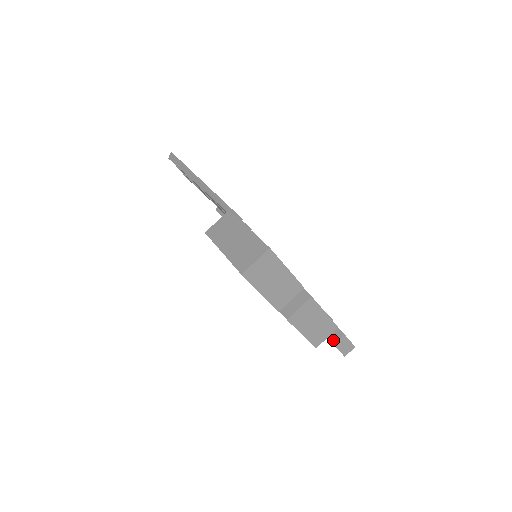
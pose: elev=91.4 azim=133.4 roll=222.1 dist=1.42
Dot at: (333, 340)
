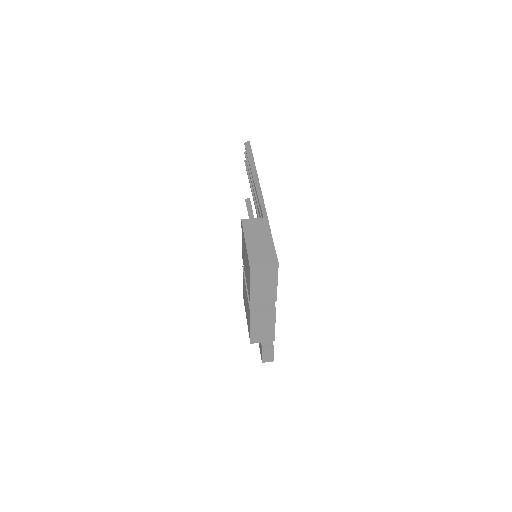
Dot at: (264, 347)
